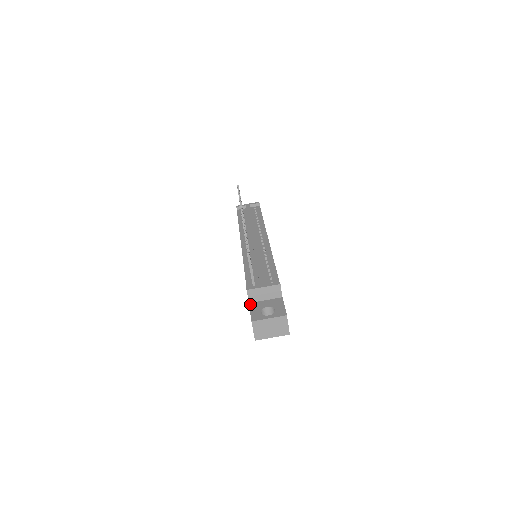
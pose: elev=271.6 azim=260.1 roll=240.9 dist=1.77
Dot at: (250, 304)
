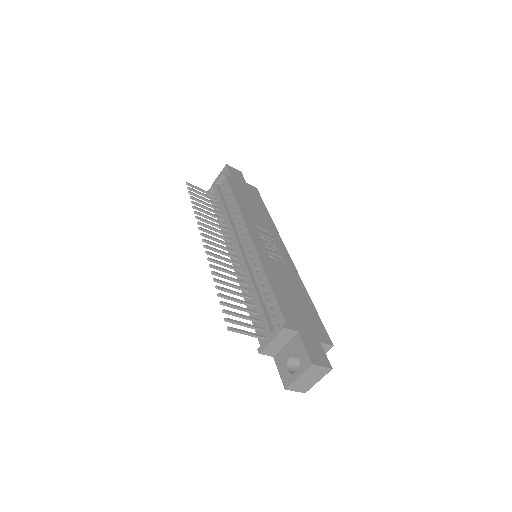
Dot at: (274, 359)
